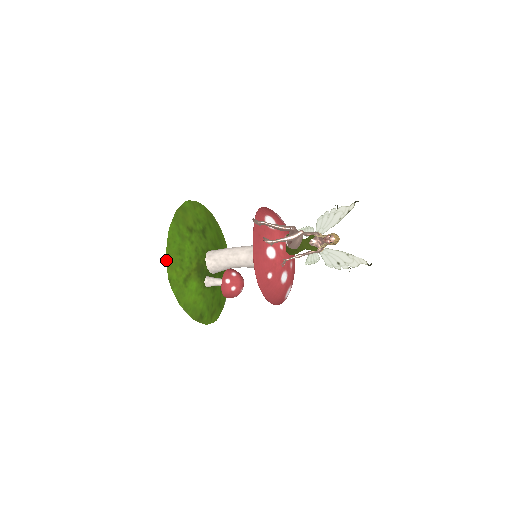
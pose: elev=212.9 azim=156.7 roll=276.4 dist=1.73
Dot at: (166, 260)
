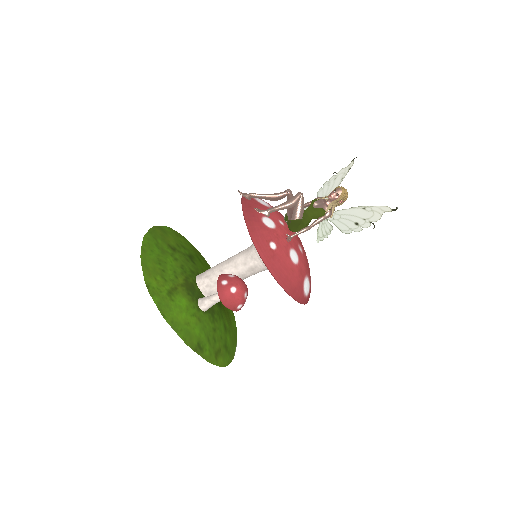
Dot at: (141, 264)
